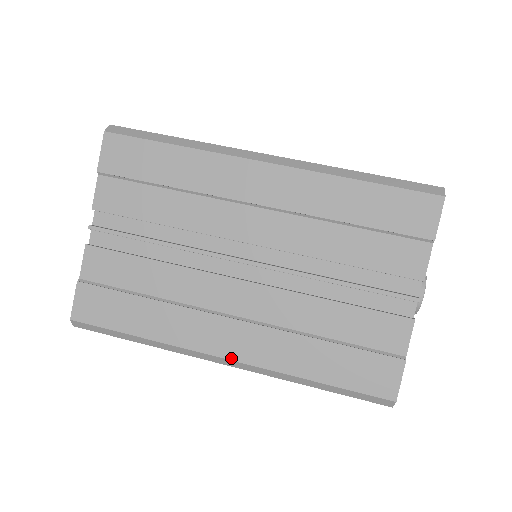
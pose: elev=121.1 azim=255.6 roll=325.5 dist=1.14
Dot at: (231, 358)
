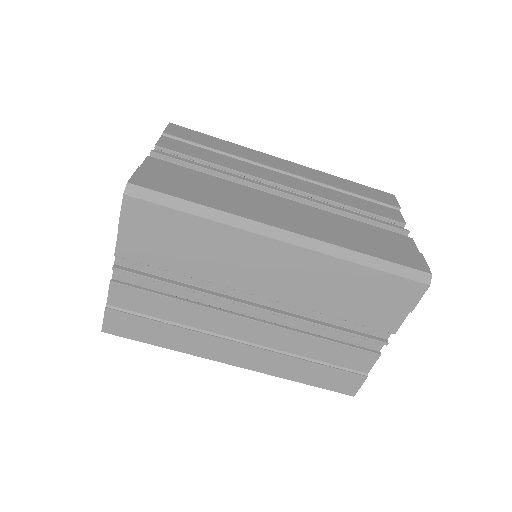
Dot at: (237, 365)
